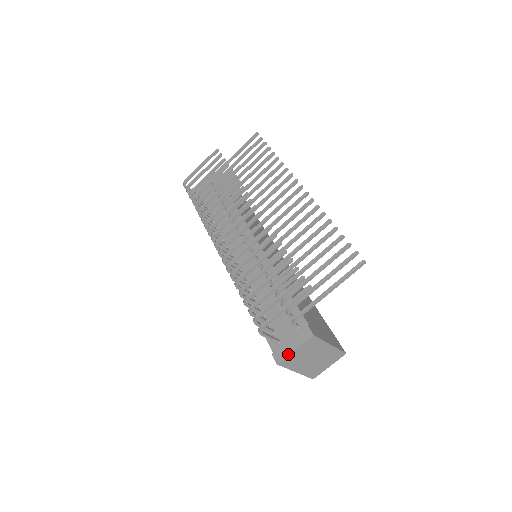
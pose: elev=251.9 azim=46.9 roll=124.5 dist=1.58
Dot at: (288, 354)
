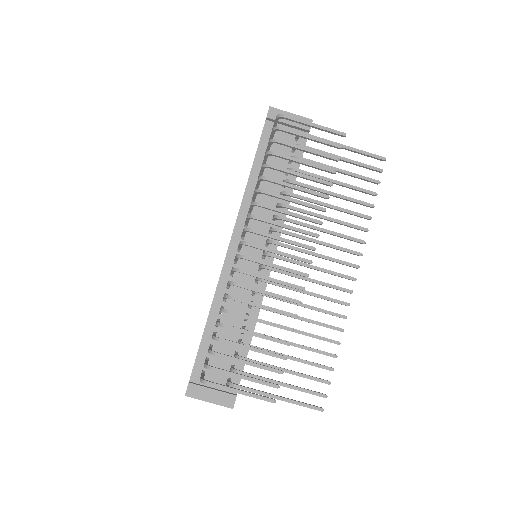
Dot at: (201, 399)
